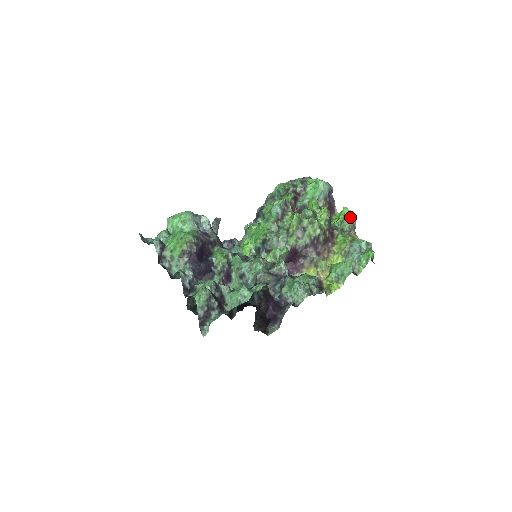
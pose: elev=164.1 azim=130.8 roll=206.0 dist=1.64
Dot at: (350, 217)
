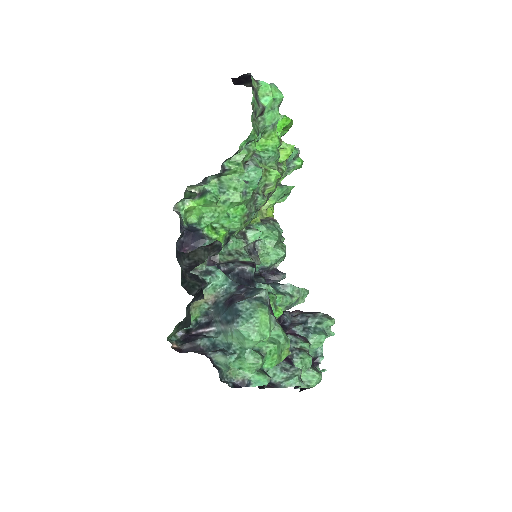
Dot at: occluded
